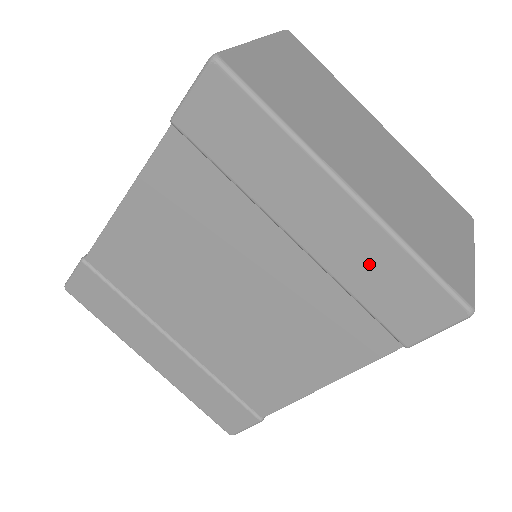
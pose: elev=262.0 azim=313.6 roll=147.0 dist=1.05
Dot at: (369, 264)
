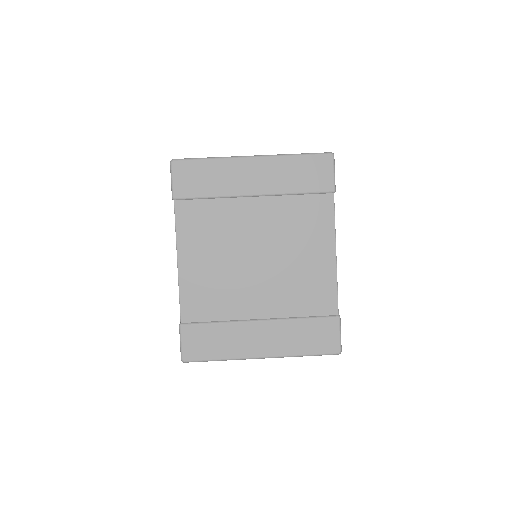
Dot at: (286, 174)
